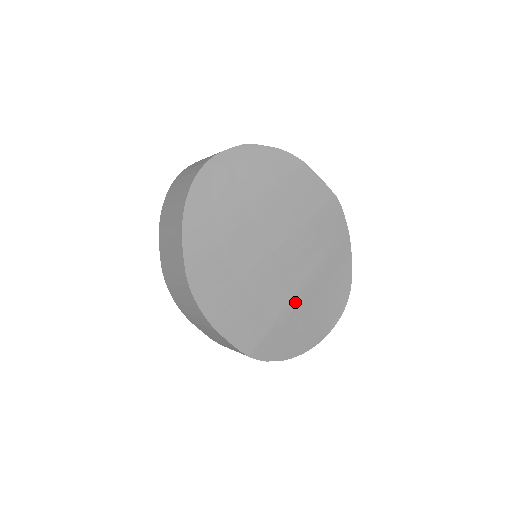
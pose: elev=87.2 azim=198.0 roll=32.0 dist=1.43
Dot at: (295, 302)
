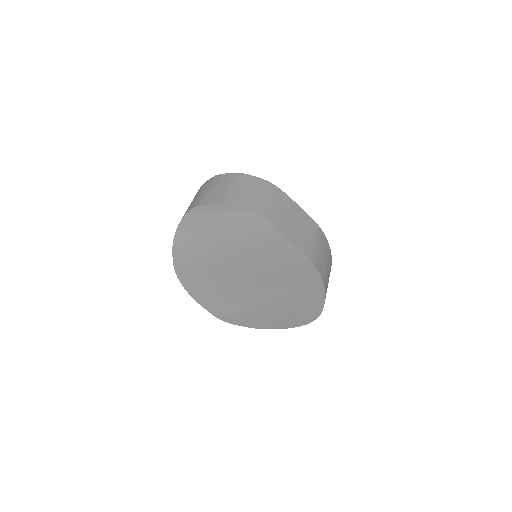
Dot at: (260, 306)
